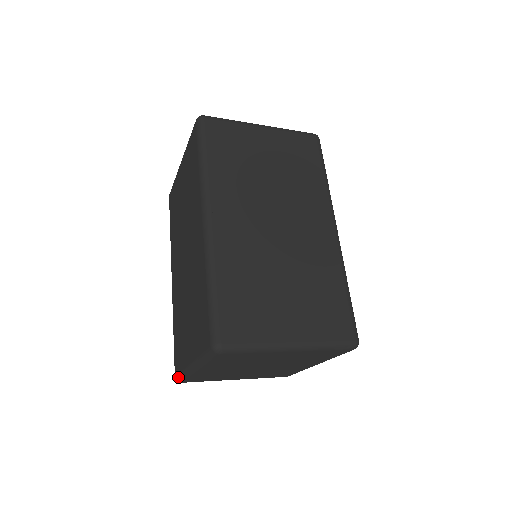
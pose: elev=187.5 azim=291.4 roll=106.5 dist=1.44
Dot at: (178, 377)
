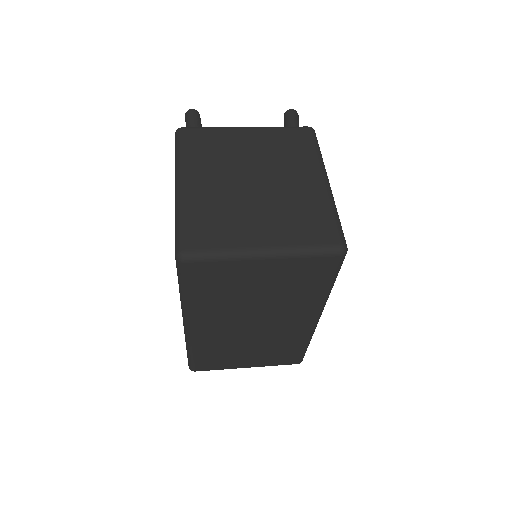
Dot at: occluded
